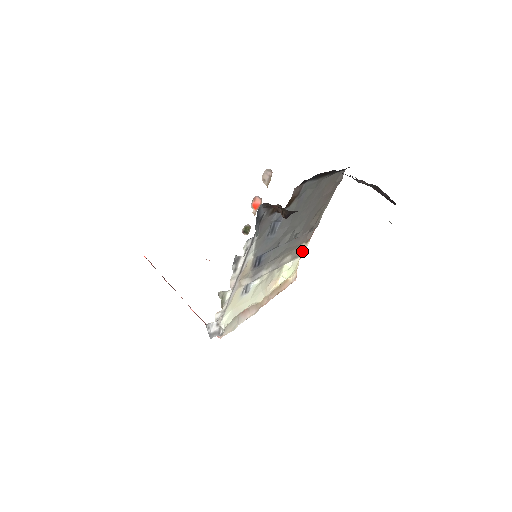
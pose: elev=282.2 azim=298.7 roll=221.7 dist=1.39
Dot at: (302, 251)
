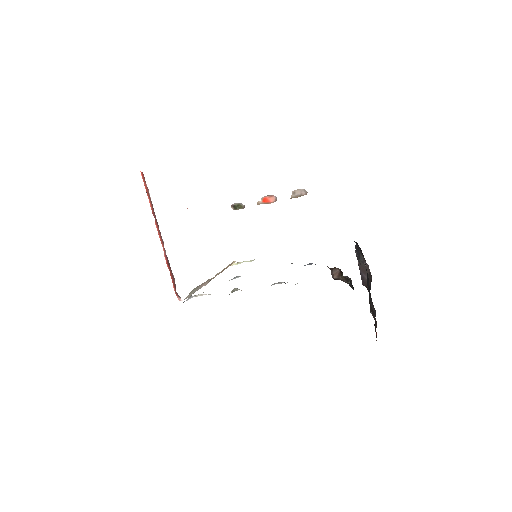
Dot at: occluded
